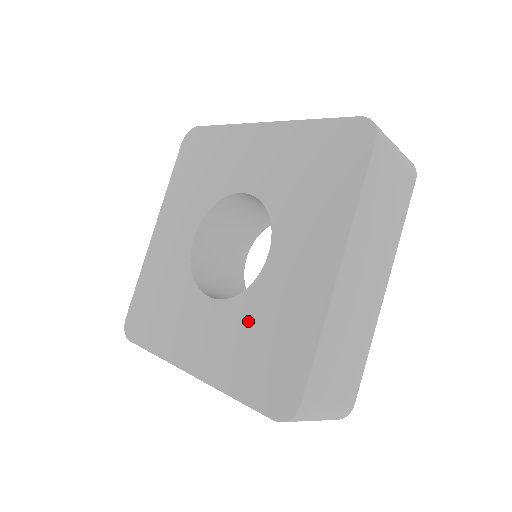
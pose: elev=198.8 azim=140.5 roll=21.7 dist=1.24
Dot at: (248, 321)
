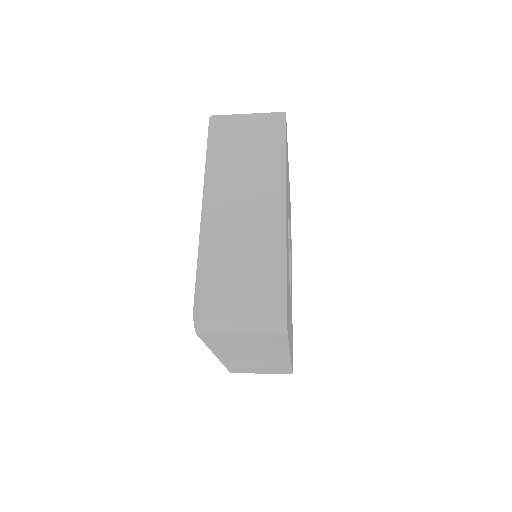
Dot at: occluded
